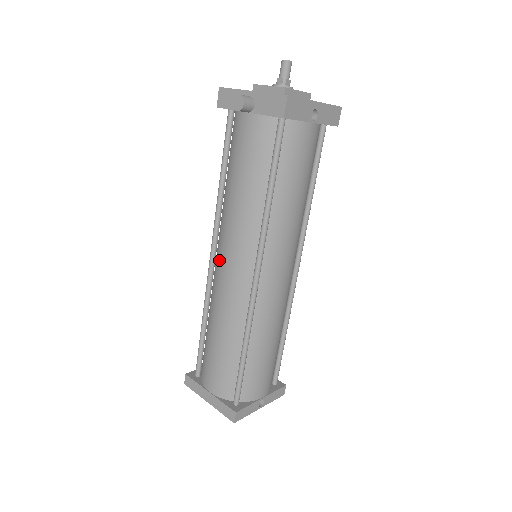
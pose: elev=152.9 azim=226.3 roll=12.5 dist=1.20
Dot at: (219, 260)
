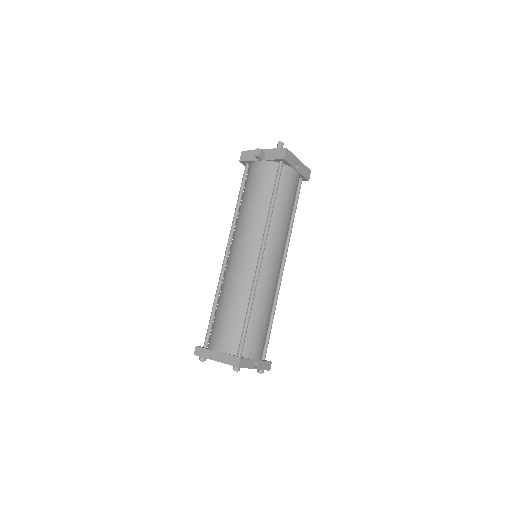
Dot at: (233, 251)
